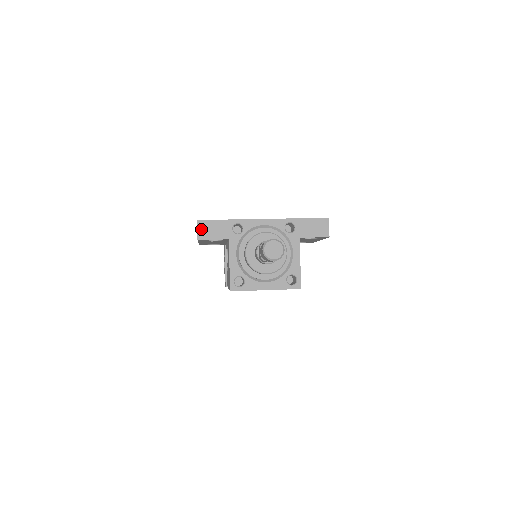
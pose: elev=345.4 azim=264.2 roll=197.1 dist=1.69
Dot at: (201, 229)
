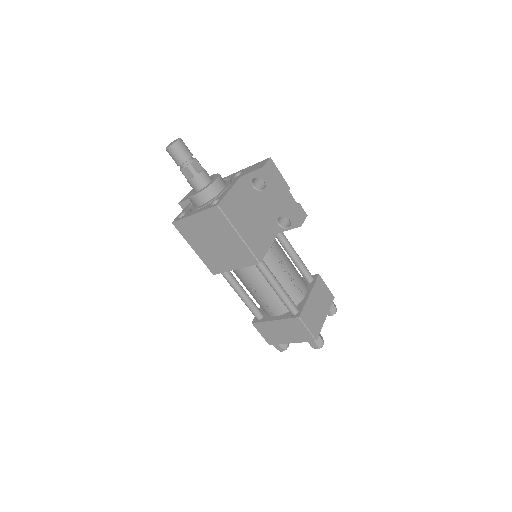
Dot at: (185, 197)
